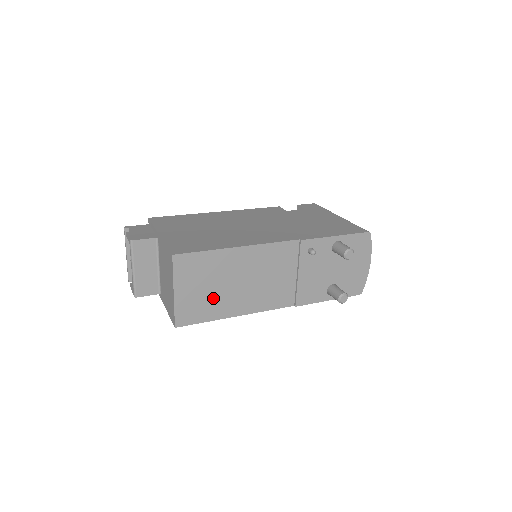
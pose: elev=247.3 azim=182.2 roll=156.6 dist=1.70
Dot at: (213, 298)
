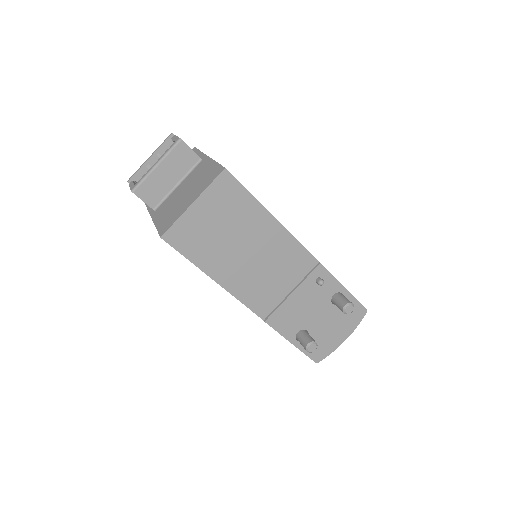
Dot at: (215, 243)
